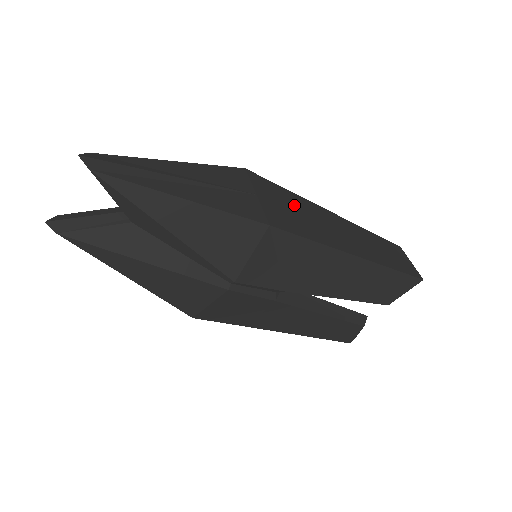
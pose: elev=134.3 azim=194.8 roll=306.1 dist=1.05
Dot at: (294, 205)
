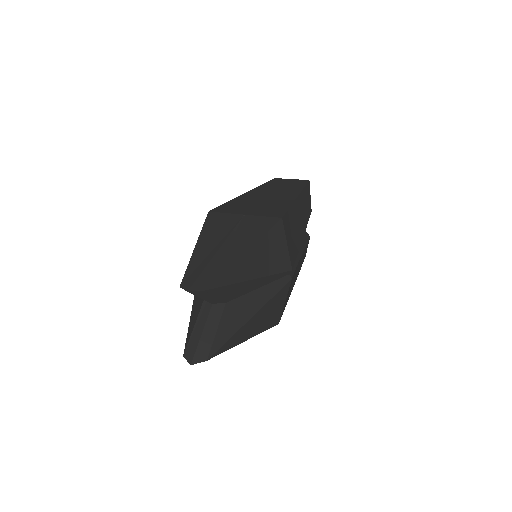
Dot at: (248, 204)
